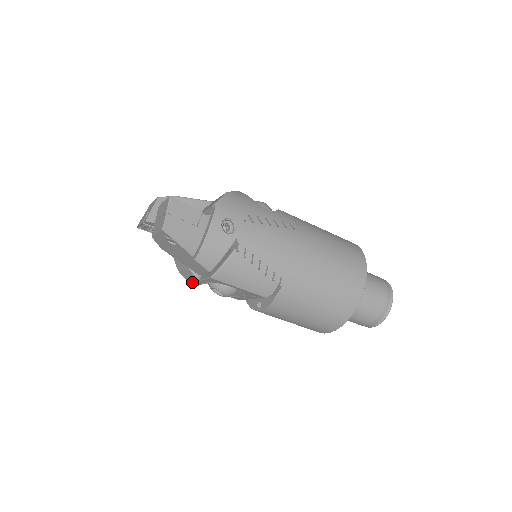
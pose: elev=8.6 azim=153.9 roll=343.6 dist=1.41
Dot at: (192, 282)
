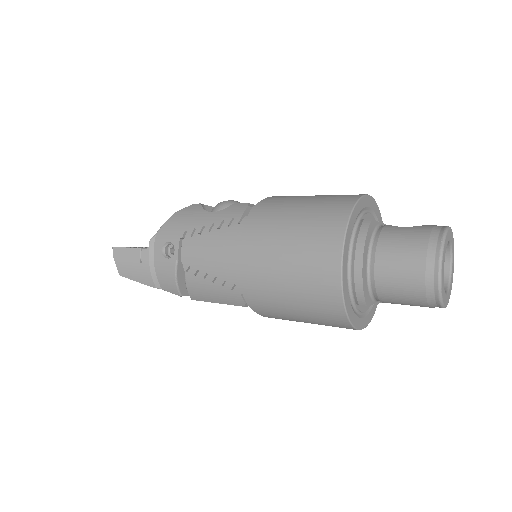
Dot at: occluded
